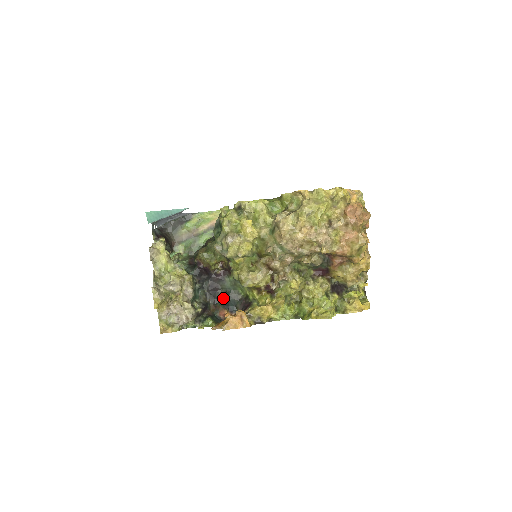
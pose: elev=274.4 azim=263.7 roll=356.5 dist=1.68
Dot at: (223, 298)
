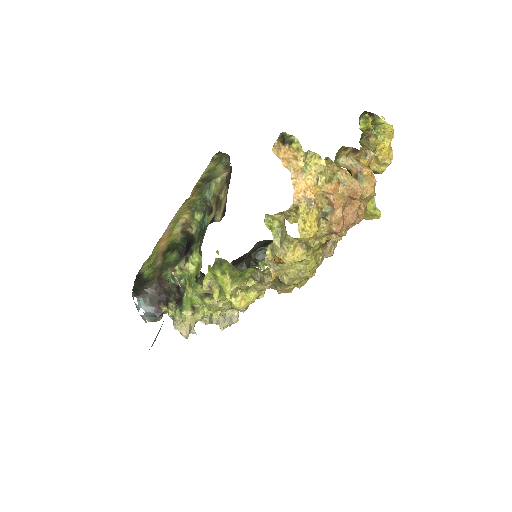
Dot at: occluded
